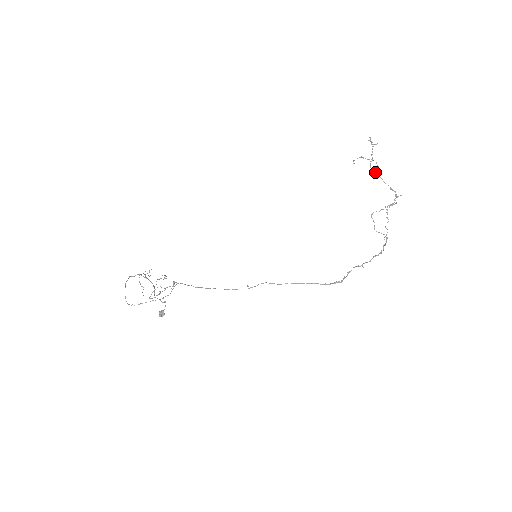
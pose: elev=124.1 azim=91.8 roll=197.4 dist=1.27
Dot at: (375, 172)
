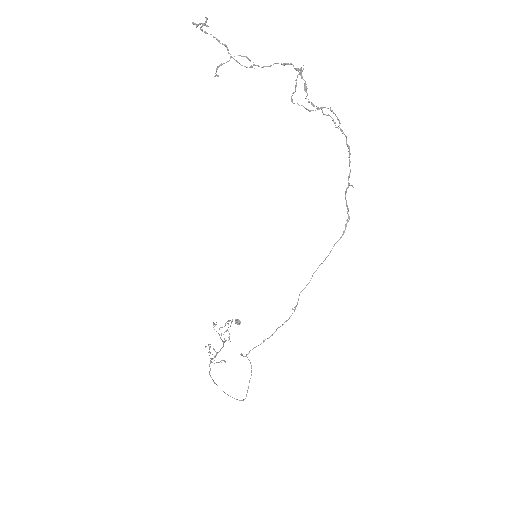
Dot at: (249, 67)
